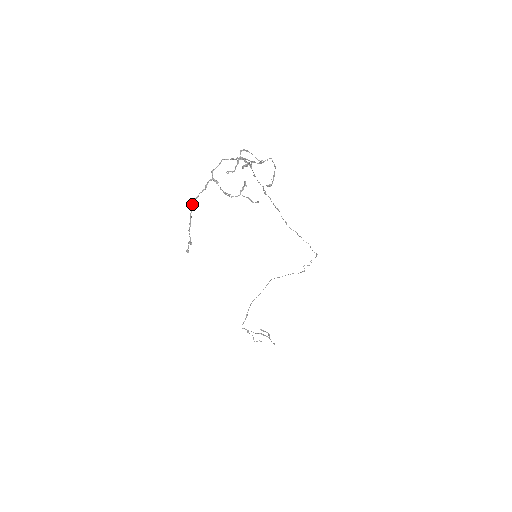
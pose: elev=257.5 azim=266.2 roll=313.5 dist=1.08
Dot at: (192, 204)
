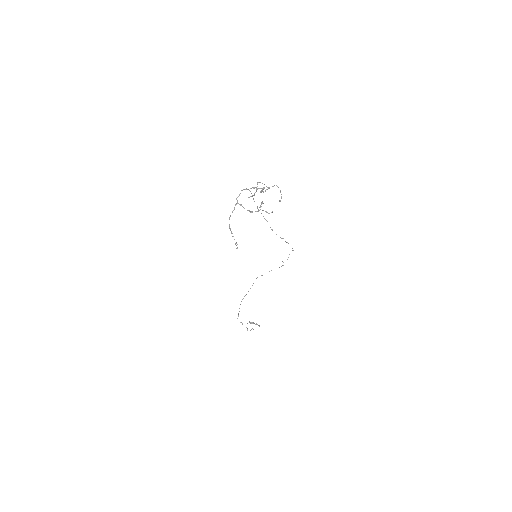
Dot at: occluded
